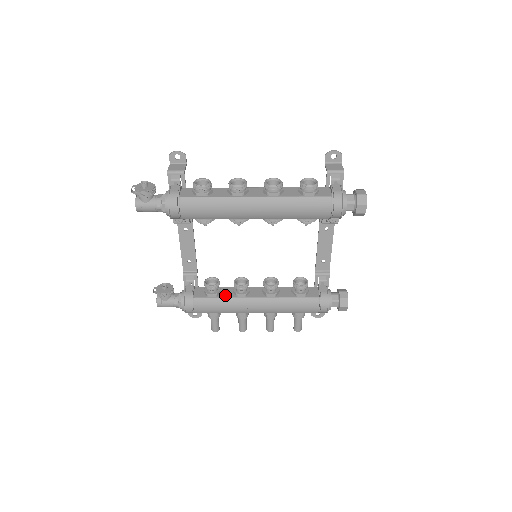
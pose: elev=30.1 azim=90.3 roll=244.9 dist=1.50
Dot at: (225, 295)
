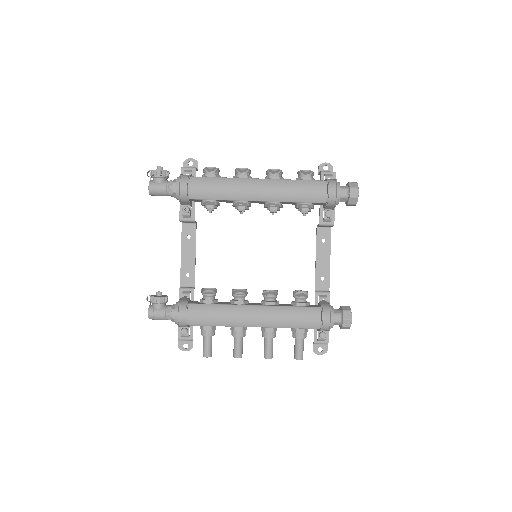
Dot at: (222, 303)
